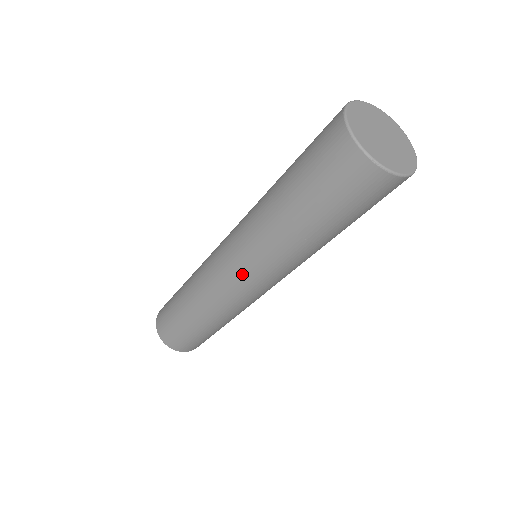
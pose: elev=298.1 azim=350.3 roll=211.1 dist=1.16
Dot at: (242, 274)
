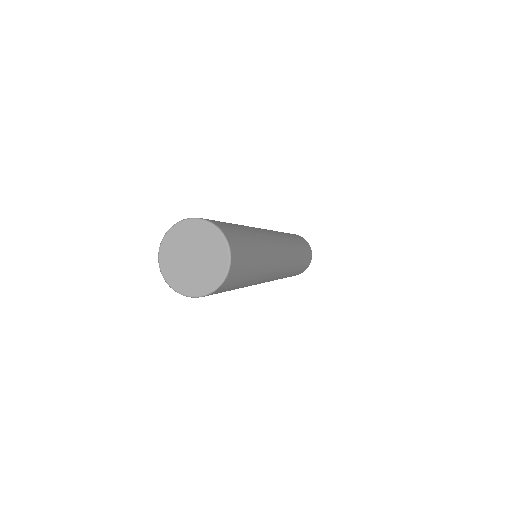
Dot at: occluded
